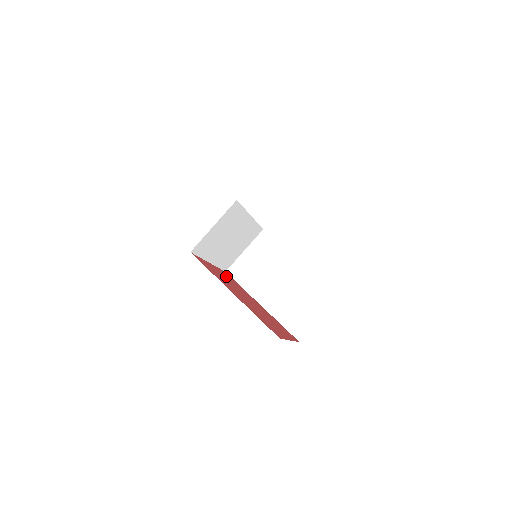
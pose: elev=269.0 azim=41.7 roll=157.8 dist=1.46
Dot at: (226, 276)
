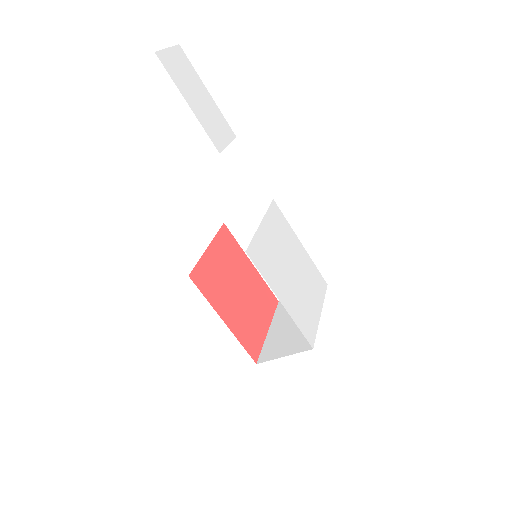
Dot at: (223, 249)
